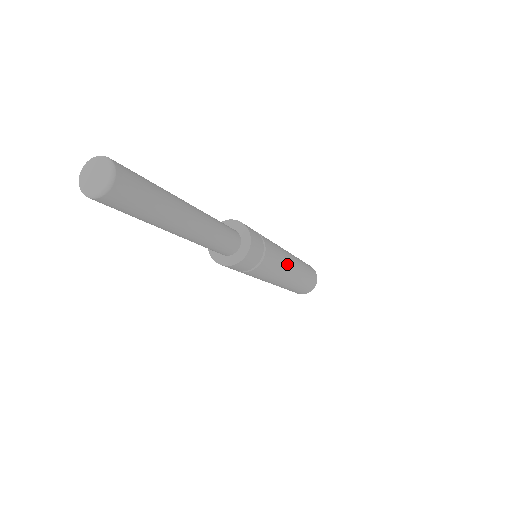
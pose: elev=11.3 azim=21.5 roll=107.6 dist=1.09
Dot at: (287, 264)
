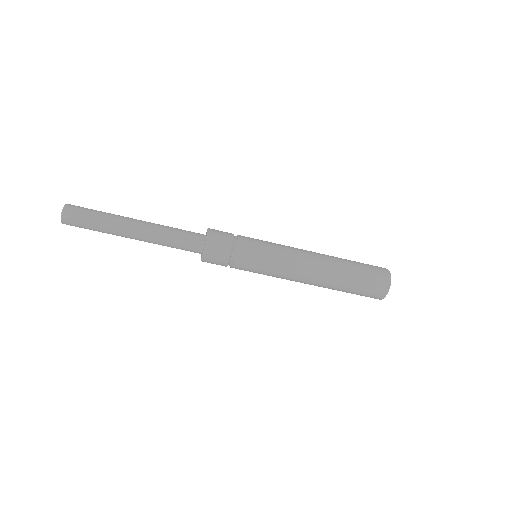
Dot at: (289, 265)
